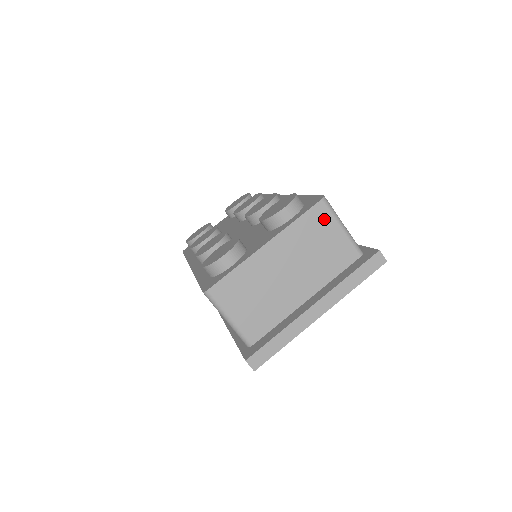
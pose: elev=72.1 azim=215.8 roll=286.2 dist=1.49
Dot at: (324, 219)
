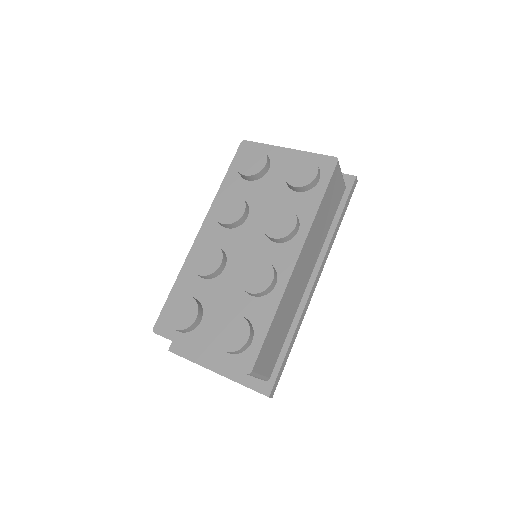
Dot at: occluded
